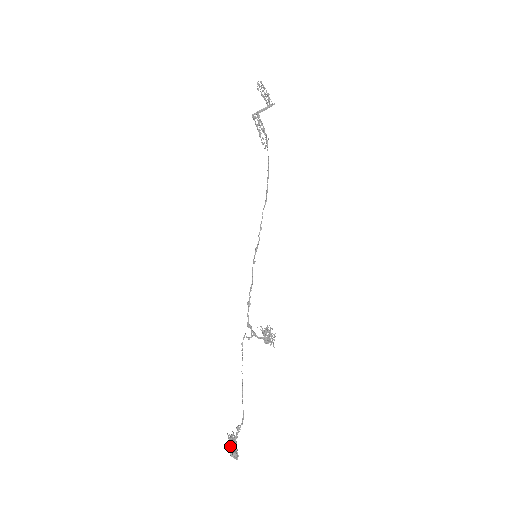
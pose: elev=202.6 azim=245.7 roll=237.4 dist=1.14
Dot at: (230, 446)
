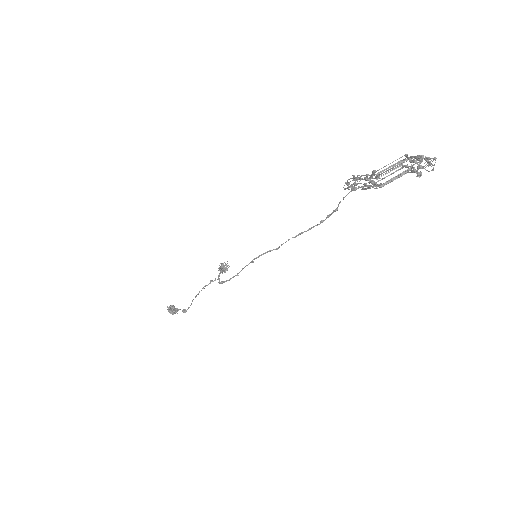
Dot at: (171, 312)
